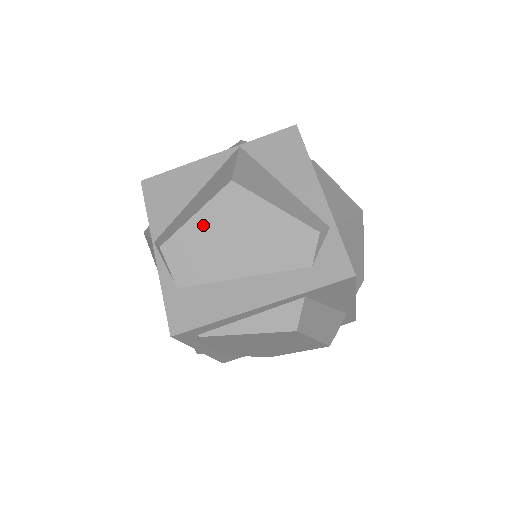
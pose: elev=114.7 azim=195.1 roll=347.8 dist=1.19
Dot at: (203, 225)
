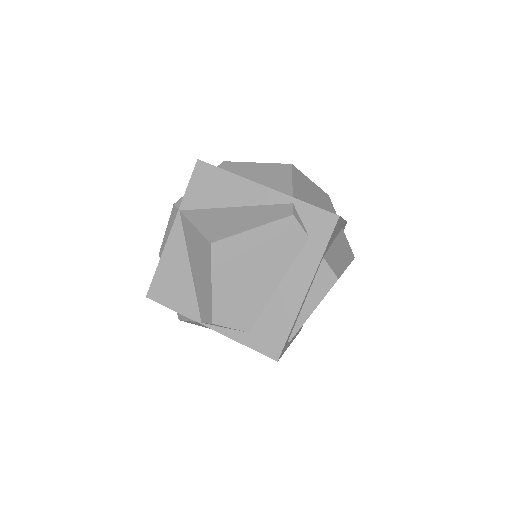
Dot at: (223, 285)
